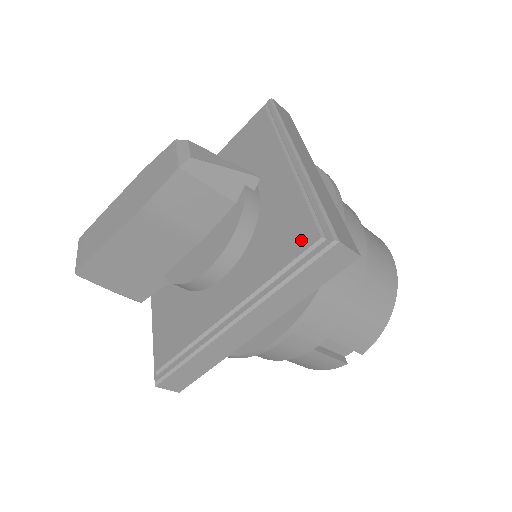
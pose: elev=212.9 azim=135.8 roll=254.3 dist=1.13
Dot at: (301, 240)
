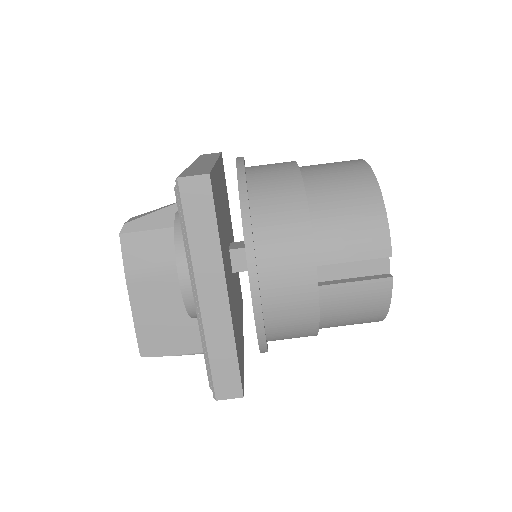
Dot at: occluded
